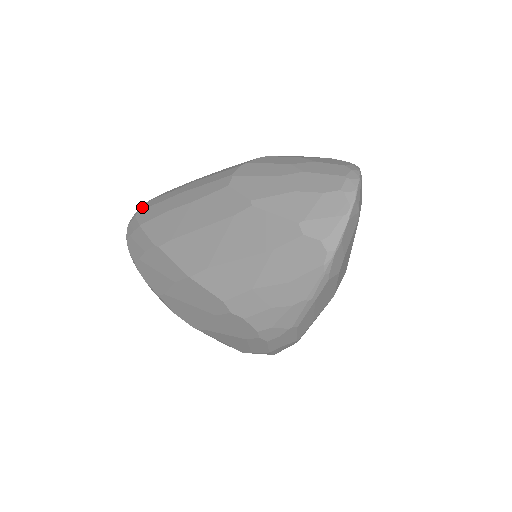
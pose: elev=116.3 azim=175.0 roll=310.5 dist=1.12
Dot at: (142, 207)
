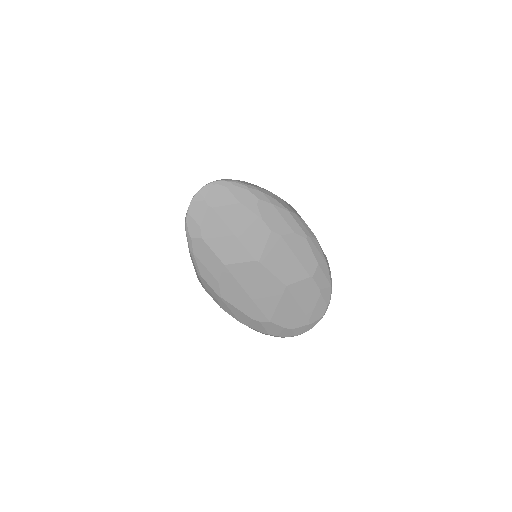
Dot at: occluded
